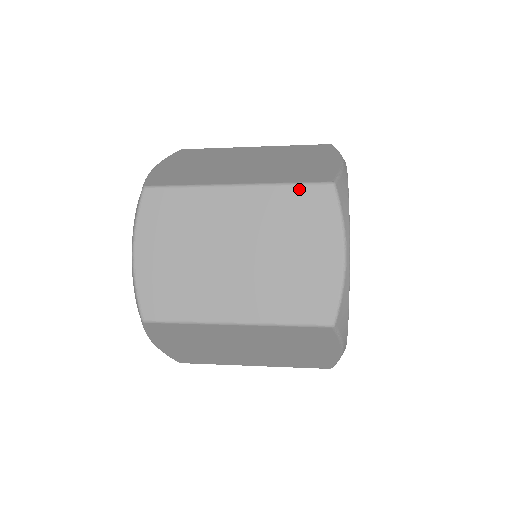
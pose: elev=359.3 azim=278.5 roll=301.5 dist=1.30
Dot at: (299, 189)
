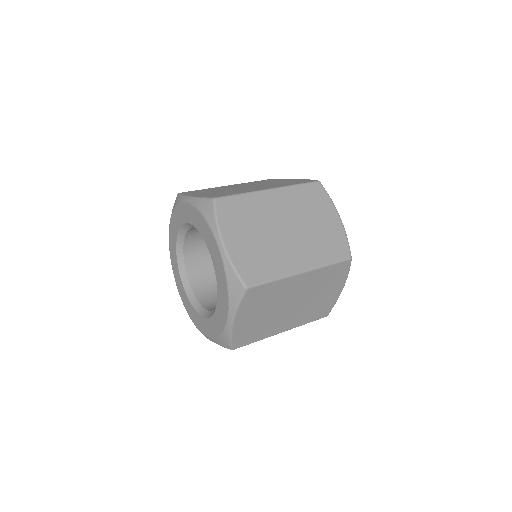
Dot at: (335, 266)
